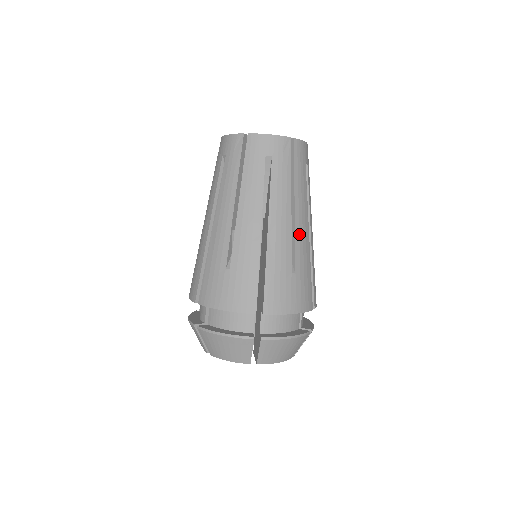
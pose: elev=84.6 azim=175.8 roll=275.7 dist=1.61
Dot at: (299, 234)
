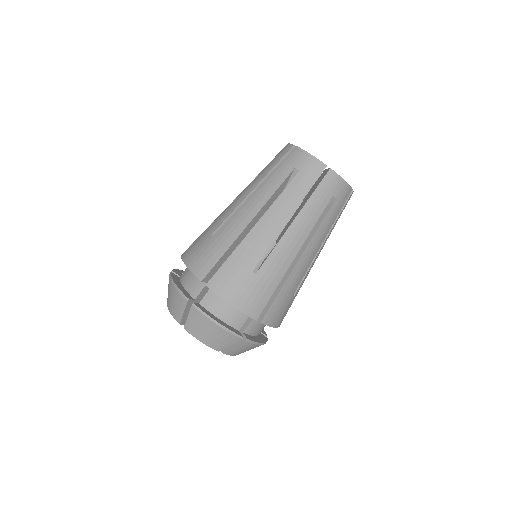
Dot at: (312, 266)
